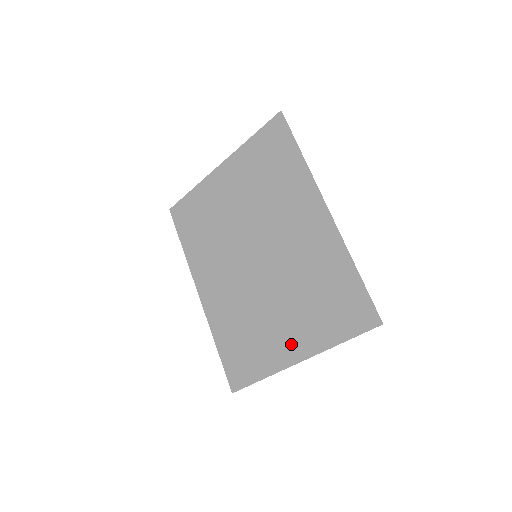
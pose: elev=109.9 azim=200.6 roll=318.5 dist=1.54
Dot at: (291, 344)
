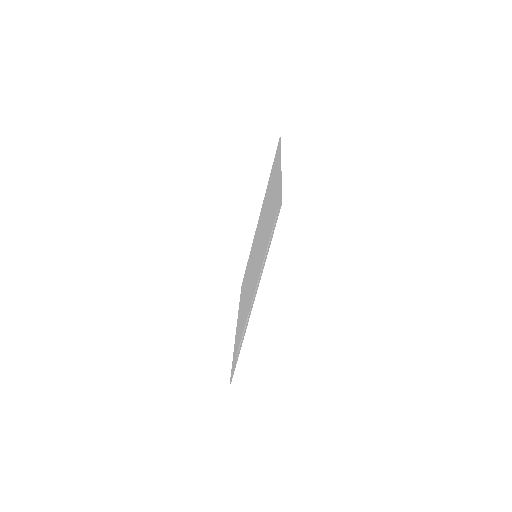
Dot at: (239, 317)
